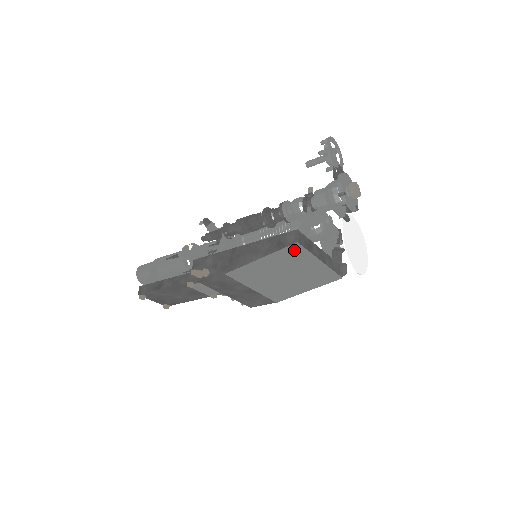
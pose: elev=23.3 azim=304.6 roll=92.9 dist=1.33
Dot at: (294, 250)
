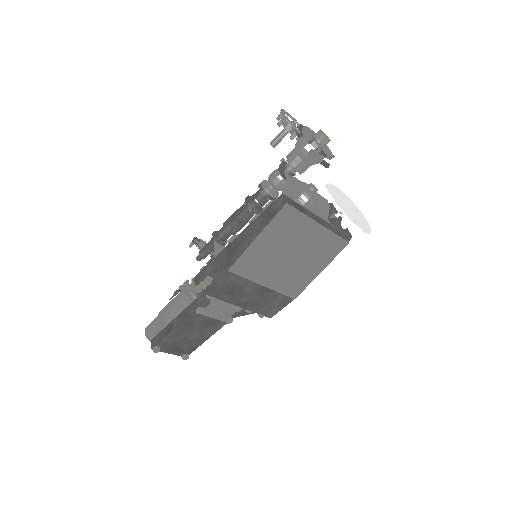
Dot at: (287, 215)
